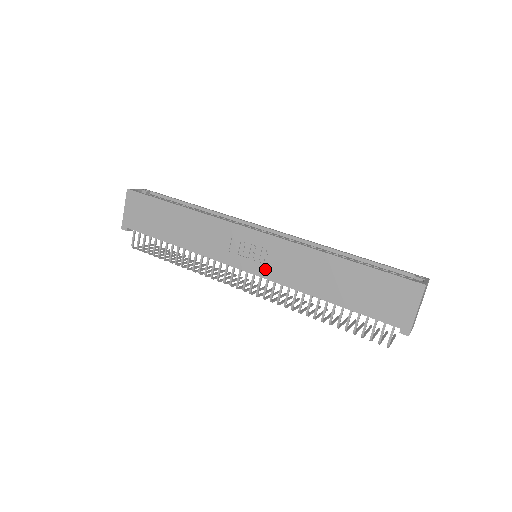
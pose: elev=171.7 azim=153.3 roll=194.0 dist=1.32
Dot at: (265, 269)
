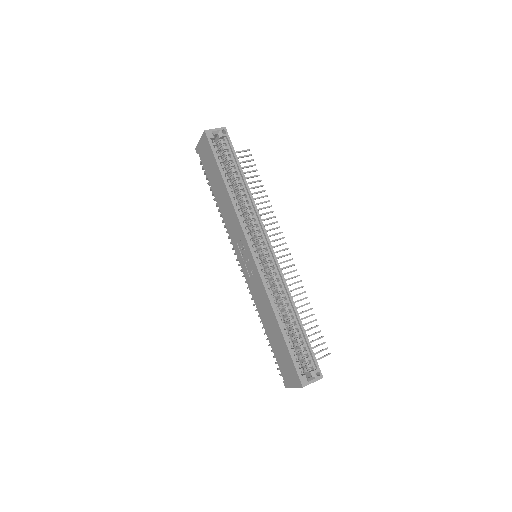
Dot at: (248, 277)
